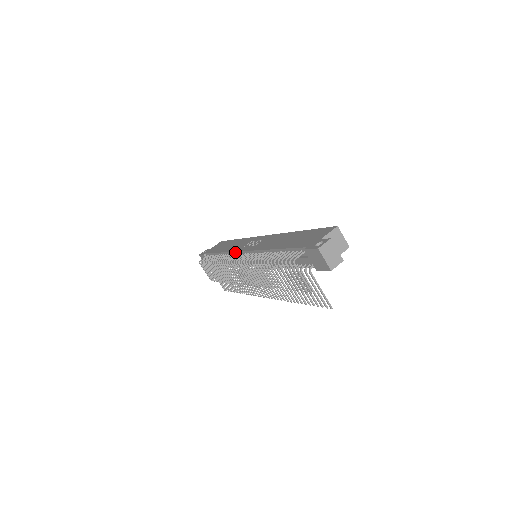
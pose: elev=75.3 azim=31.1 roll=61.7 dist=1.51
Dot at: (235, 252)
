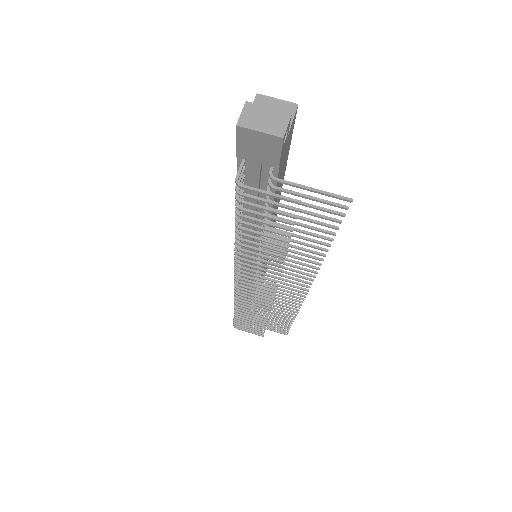
Dot at: occluded
